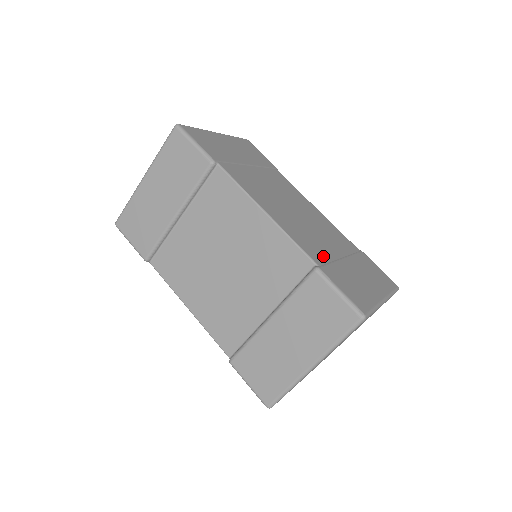
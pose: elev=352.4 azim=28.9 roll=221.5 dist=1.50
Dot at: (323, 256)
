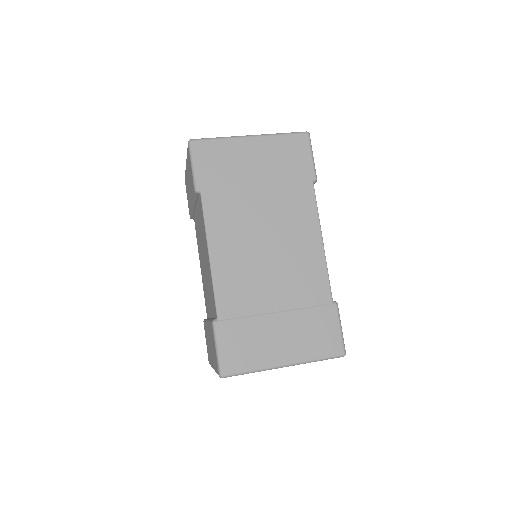
Dot at: (242, 309)
